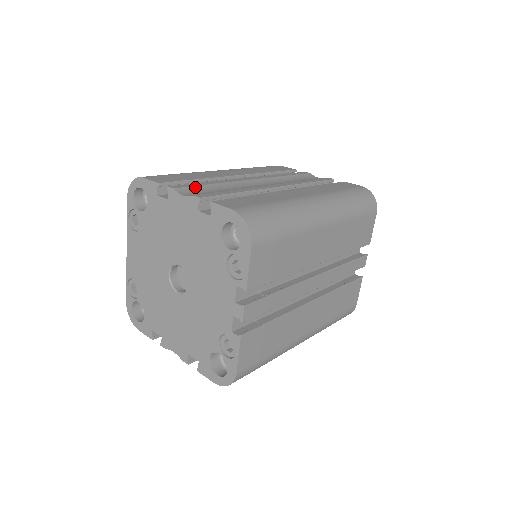
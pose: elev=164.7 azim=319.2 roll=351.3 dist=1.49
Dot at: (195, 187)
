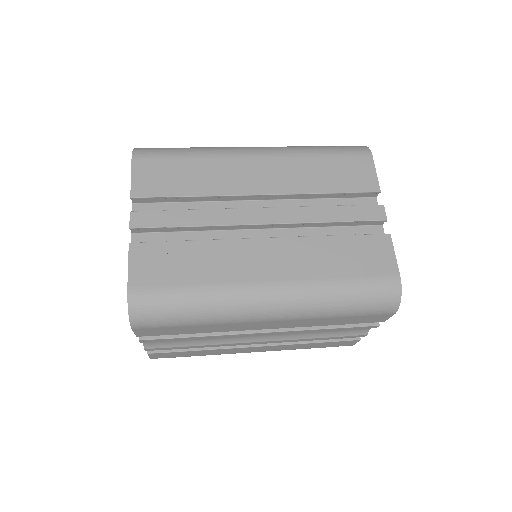
Dot at: occluded
